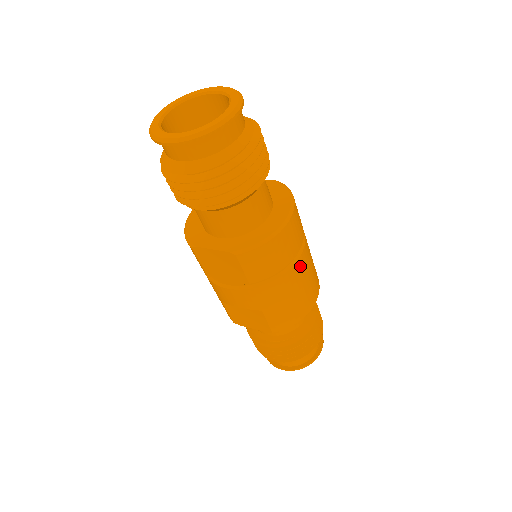
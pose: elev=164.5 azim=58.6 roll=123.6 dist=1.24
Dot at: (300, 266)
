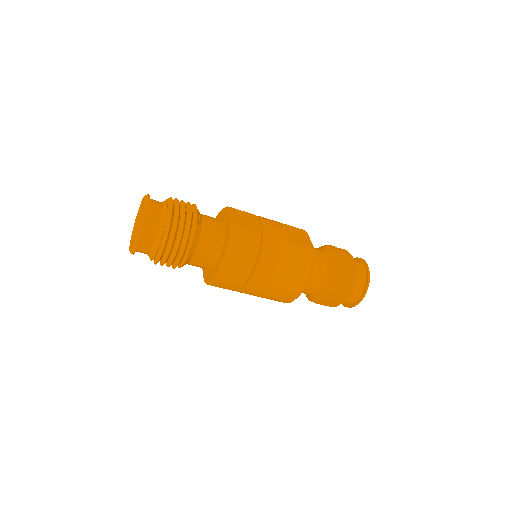
Dot at: (259, 283)
